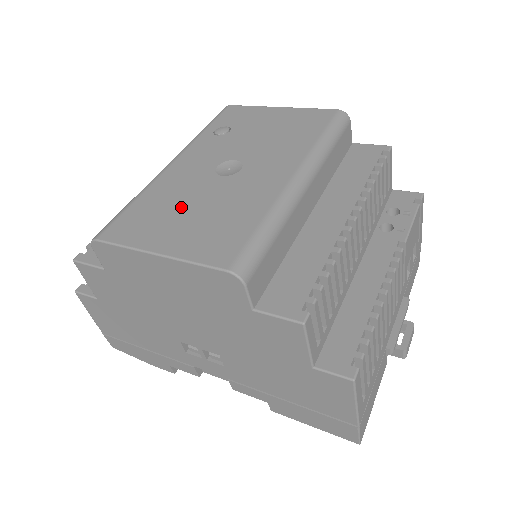
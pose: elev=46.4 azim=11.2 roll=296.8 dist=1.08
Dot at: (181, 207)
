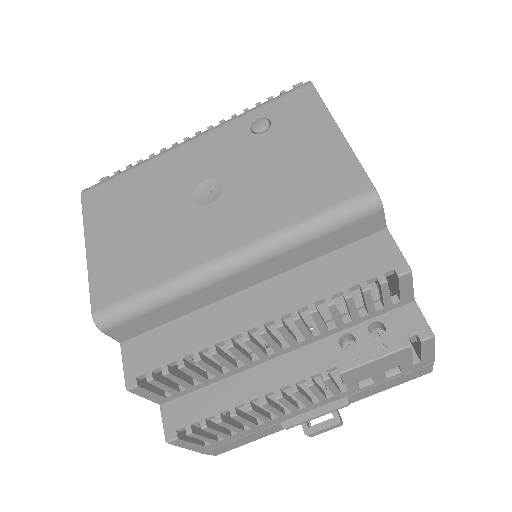
Dot at: (139, 210)
